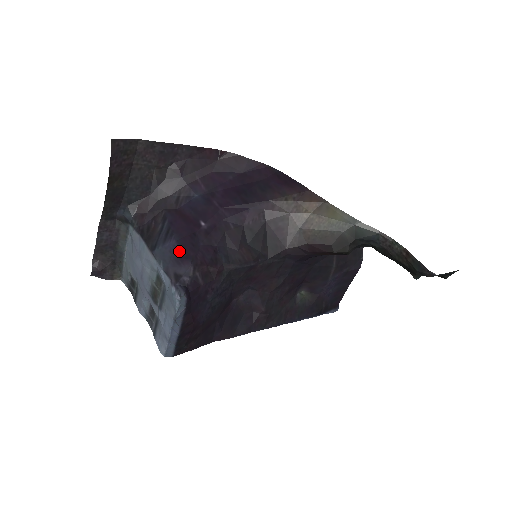
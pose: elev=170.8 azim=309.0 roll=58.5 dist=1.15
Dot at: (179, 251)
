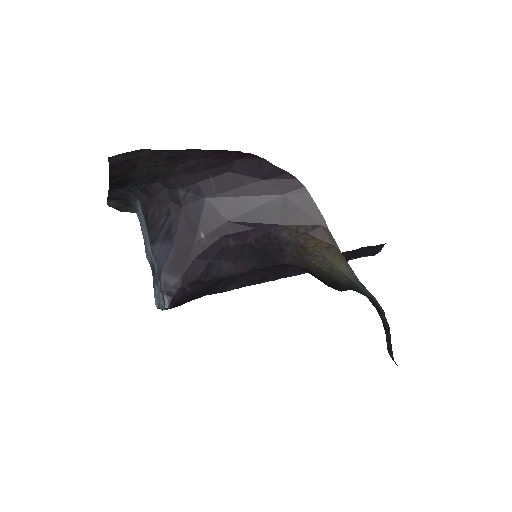
Dot at: (173, 259)
